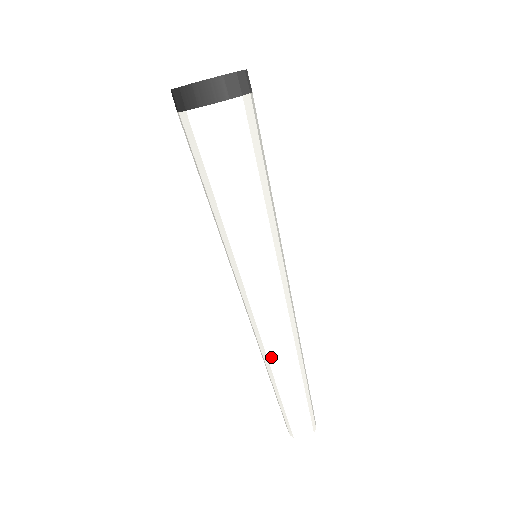
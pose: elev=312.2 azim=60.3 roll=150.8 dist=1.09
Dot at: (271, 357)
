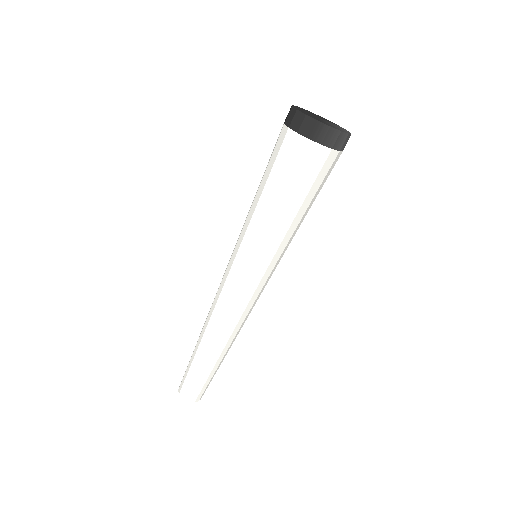
Dot at: (220, 336)
